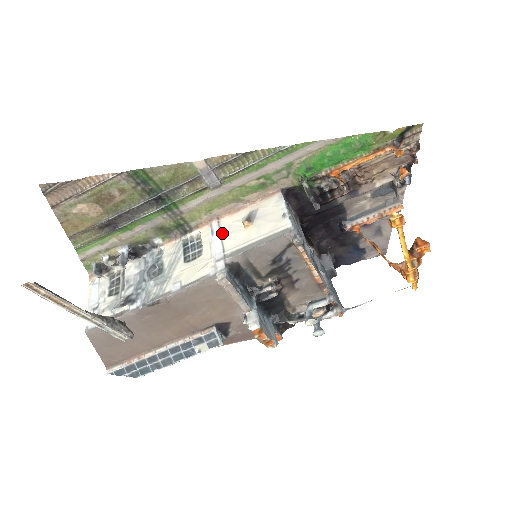
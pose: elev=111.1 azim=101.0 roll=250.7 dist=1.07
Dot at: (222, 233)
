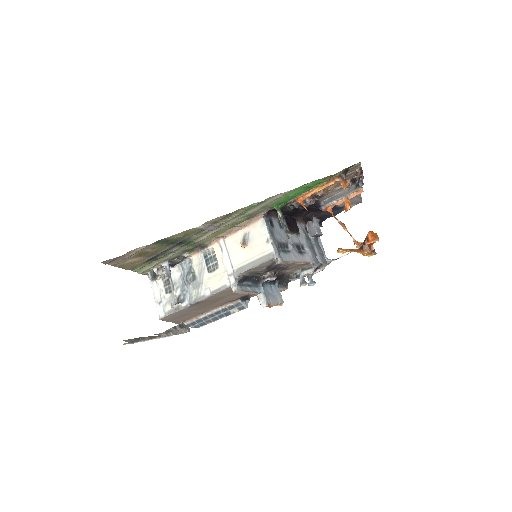
Dot at: (228, 251)
